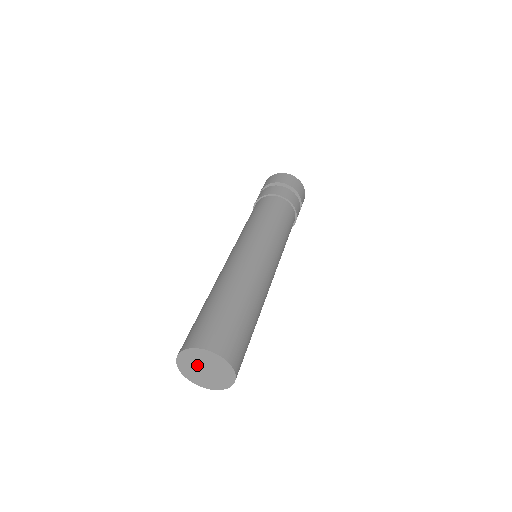
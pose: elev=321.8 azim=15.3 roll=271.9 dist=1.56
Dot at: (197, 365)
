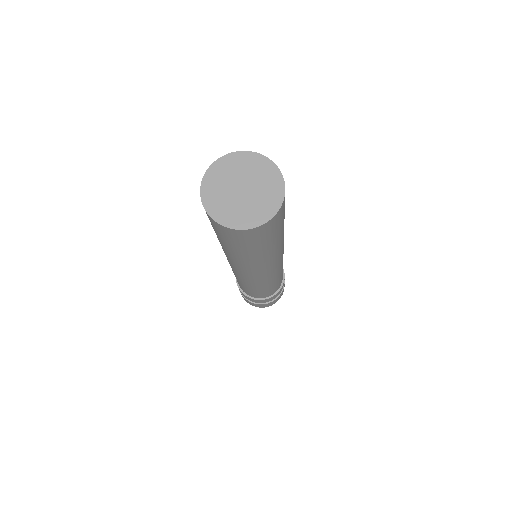
Dot at: (239, 178)
